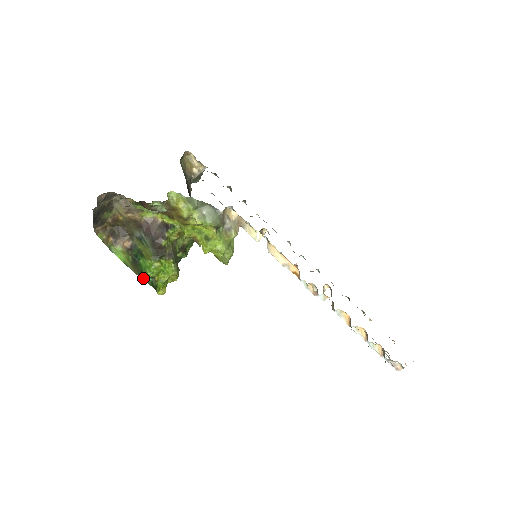
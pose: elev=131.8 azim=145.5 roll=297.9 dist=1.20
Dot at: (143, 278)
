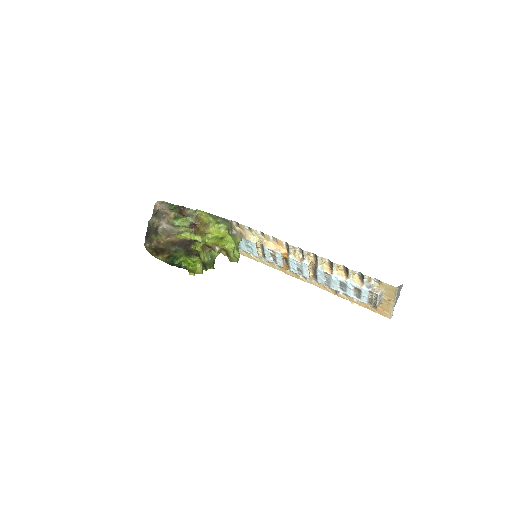
Dot at: (178, 267)
